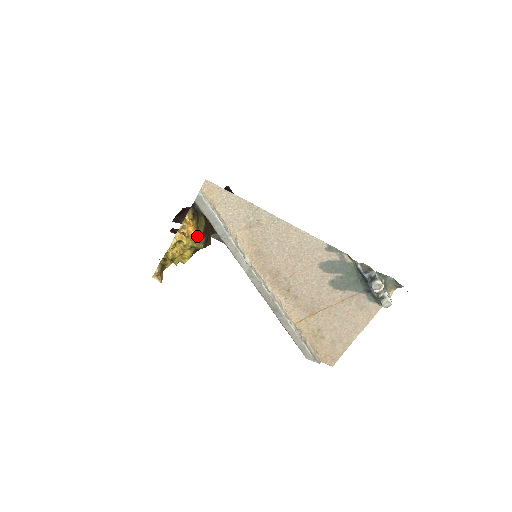
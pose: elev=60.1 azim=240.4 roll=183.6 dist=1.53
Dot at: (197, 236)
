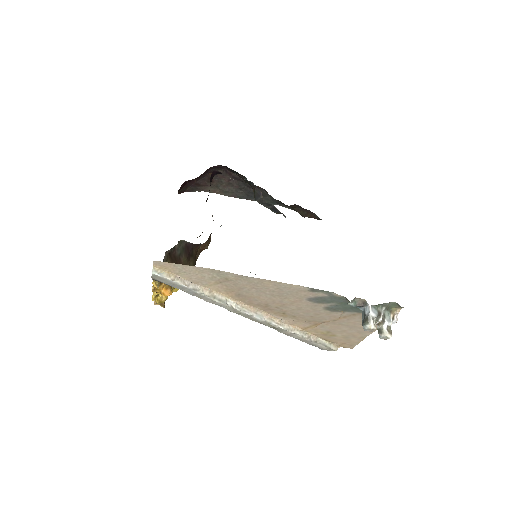
Dot at: occluded
